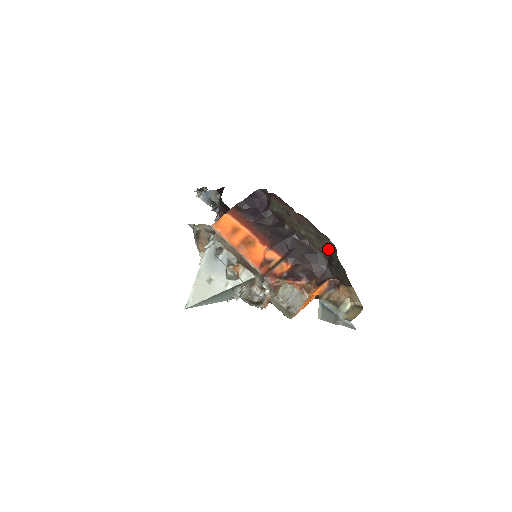
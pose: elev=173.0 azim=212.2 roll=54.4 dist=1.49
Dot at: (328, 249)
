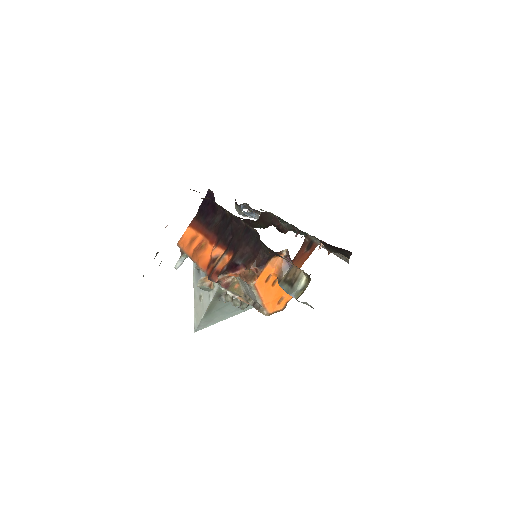
Dot at: occluded
